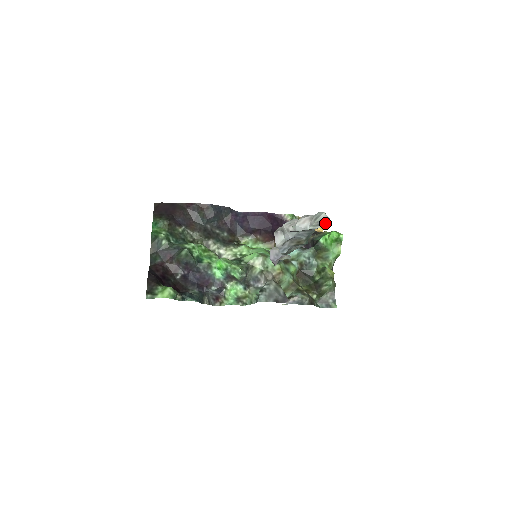
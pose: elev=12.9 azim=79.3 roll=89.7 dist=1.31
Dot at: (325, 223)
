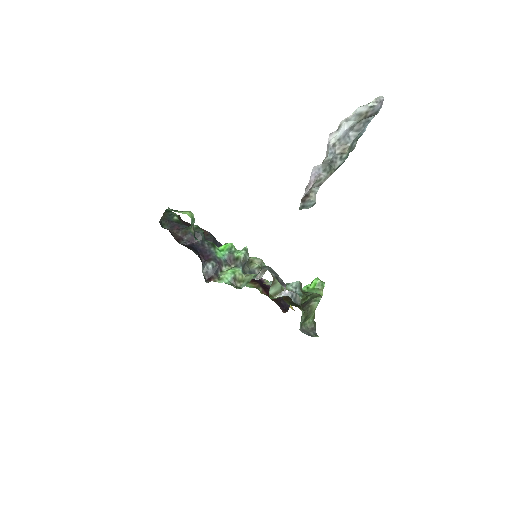
Dot at: (378, 110)
